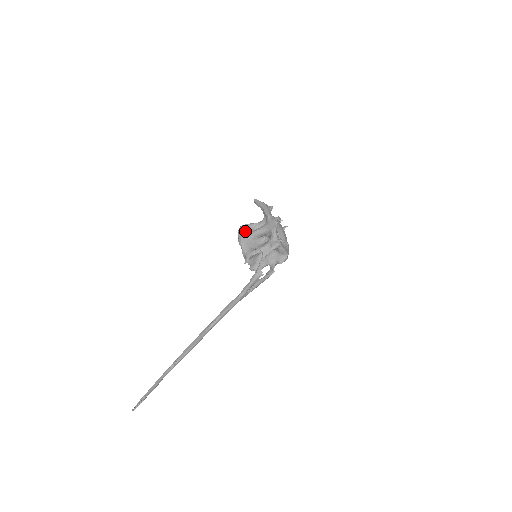
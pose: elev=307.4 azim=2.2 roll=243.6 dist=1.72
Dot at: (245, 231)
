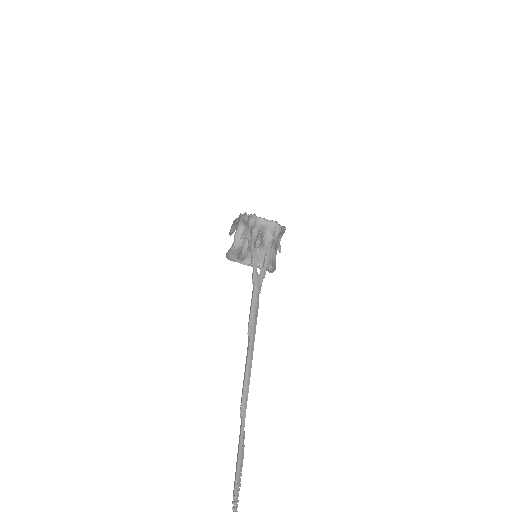
Dot at: occluded
